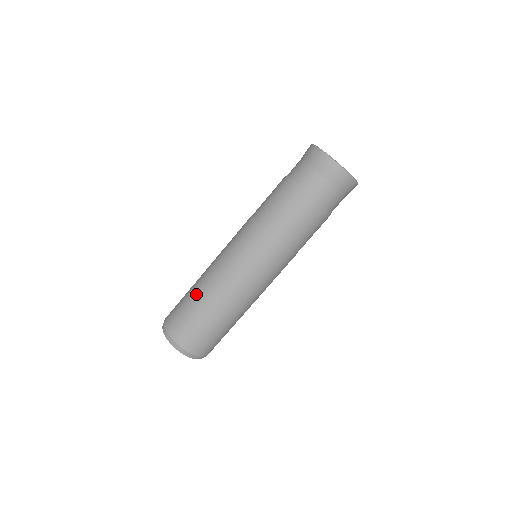
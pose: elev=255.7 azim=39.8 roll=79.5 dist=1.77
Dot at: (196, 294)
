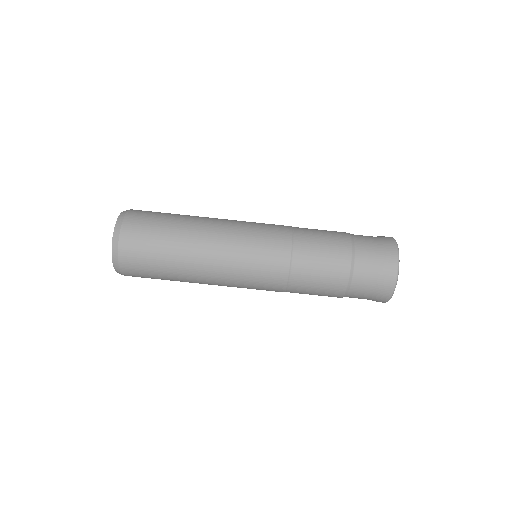
Dot at: occluded
